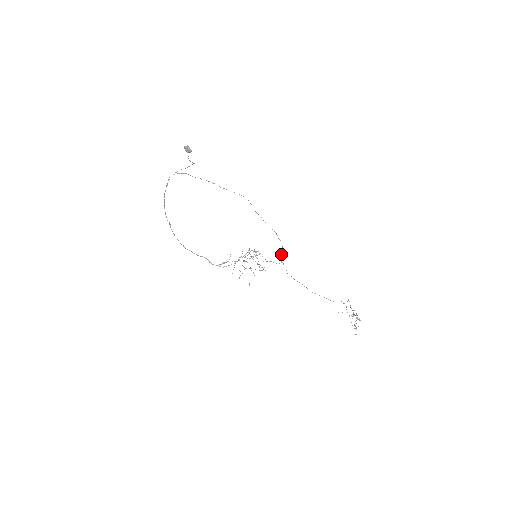
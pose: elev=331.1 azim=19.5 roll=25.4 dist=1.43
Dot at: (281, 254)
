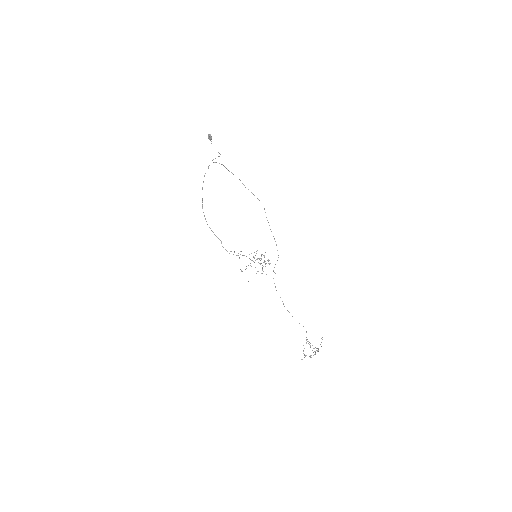
Dot at: (275, 264)
